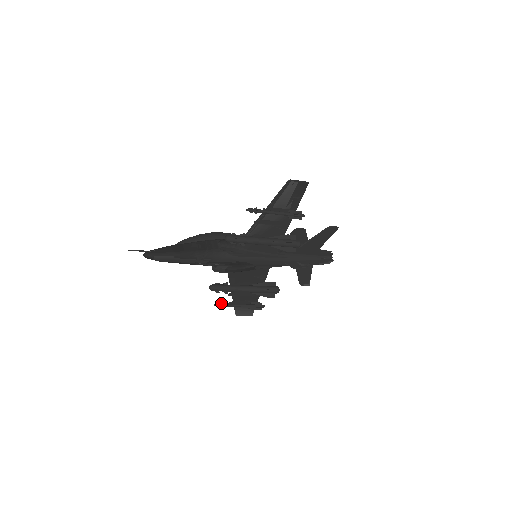
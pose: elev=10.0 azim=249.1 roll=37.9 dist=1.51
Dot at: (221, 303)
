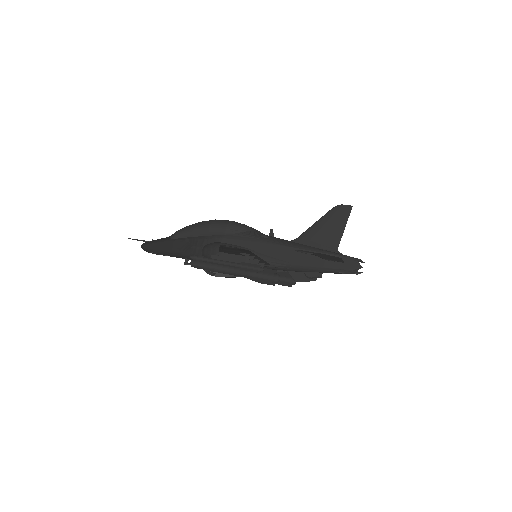
Dot at: occluded
